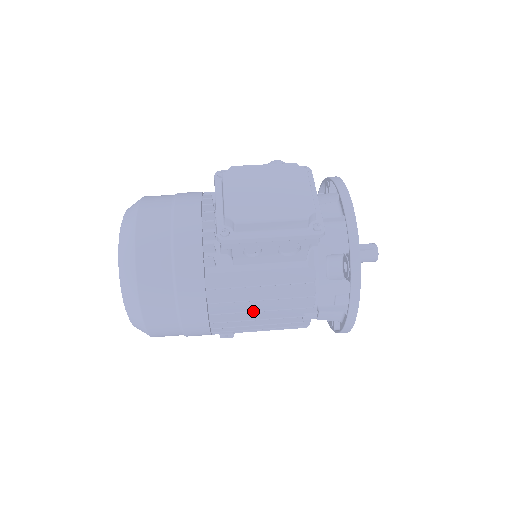
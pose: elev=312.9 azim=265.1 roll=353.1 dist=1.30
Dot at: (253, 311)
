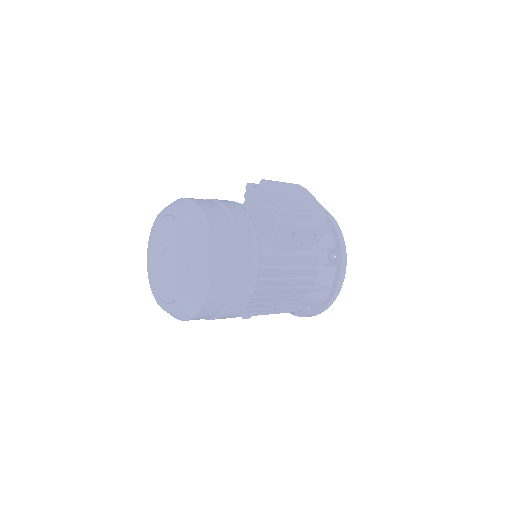
Dot at: (282, 287)
